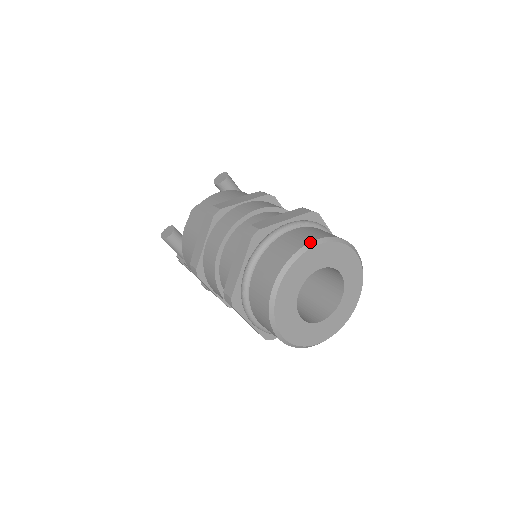
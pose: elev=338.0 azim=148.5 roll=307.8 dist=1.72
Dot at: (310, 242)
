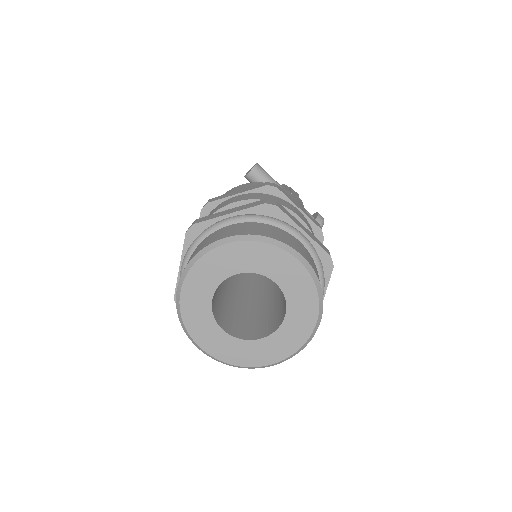
Dot at: (218, 240)
